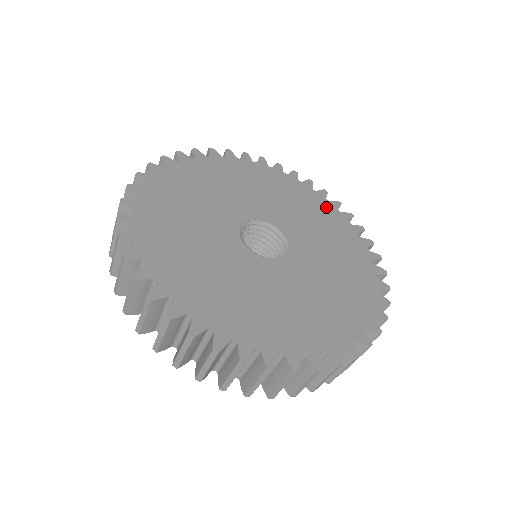
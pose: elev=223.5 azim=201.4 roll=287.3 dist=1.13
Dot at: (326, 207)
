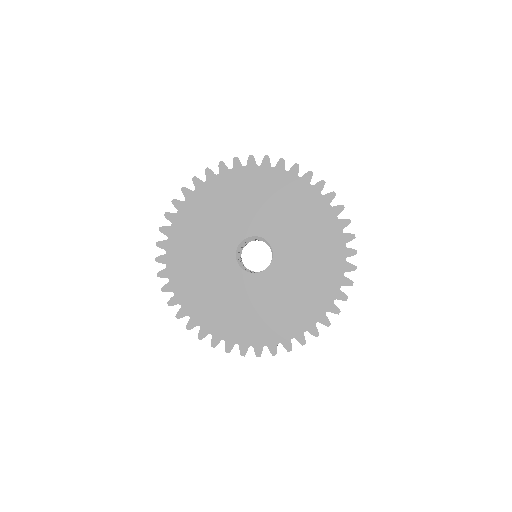
Dot at: (325, 215)
